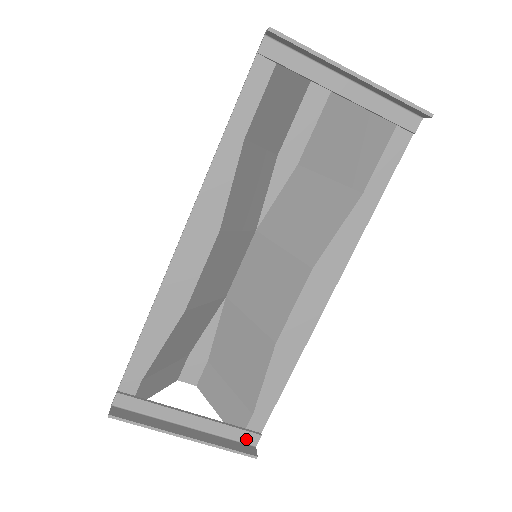
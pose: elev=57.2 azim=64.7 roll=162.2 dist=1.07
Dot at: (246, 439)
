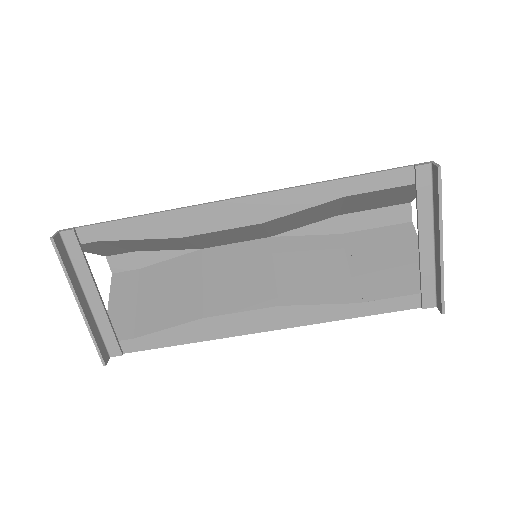
Dot at: (111, 347)
